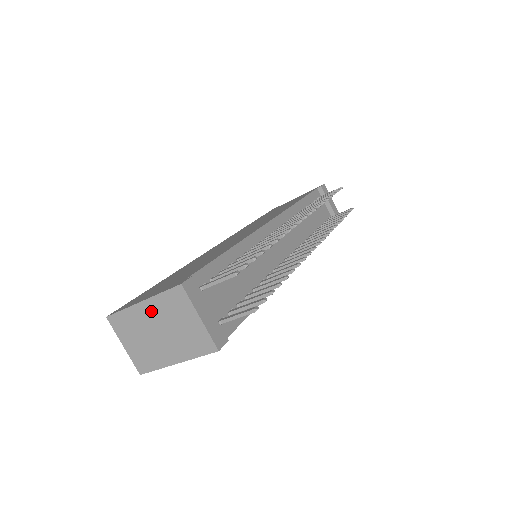
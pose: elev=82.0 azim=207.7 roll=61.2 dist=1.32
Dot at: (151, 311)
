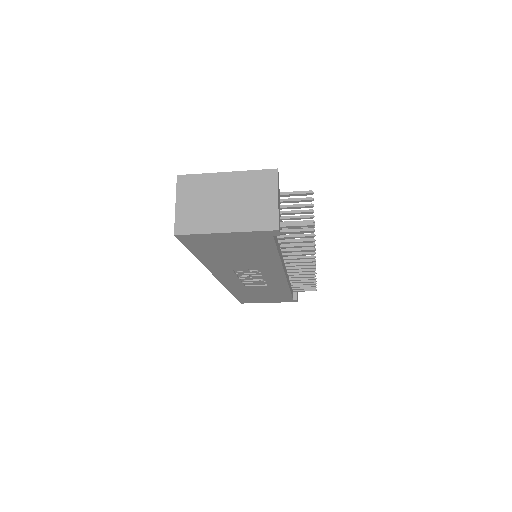
Dot at: (231, 182)
